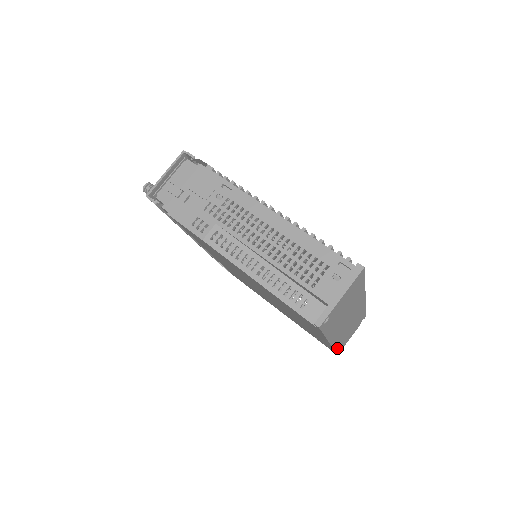
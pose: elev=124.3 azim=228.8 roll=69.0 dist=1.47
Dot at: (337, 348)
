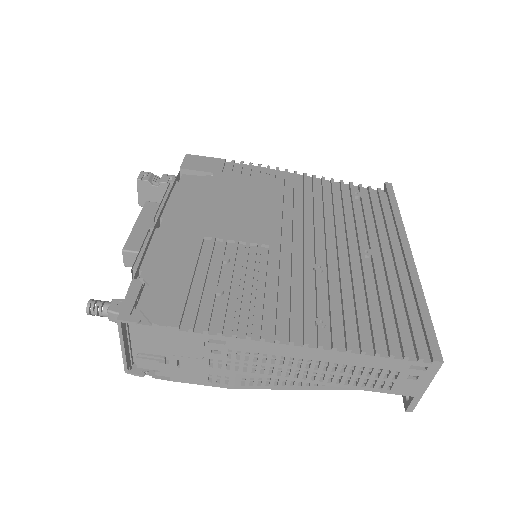
Dot at: occluded
